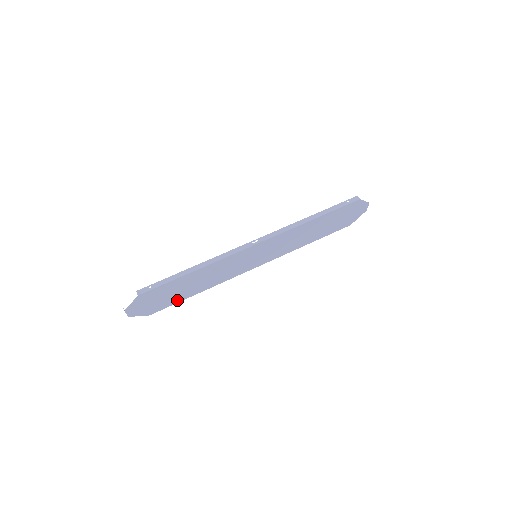
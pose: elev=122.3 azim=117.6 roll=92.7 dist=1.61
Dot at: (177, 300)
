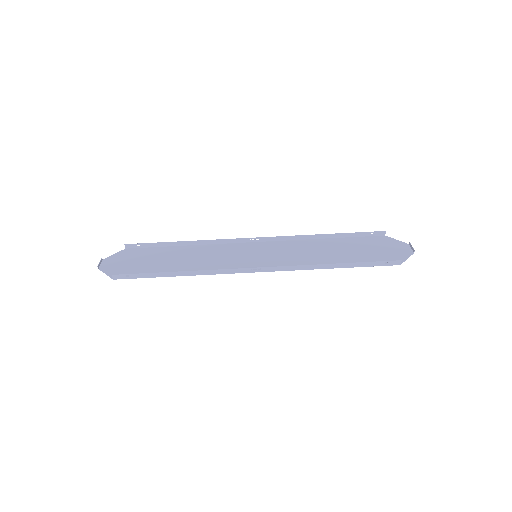
Dot at: (159, 250)
